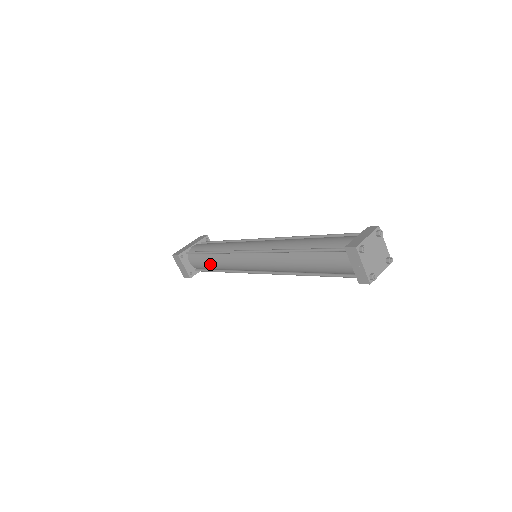
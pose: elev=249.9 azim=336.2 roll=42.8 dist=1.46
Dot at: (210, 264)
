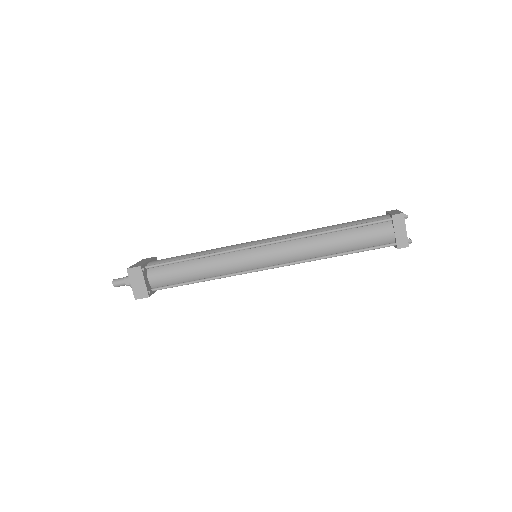
Dot at: (189, 273)
